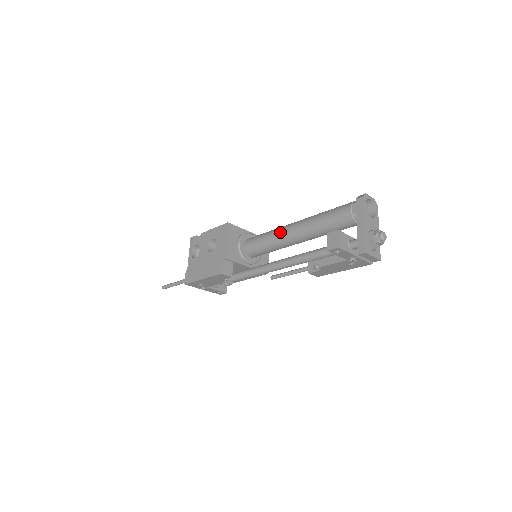
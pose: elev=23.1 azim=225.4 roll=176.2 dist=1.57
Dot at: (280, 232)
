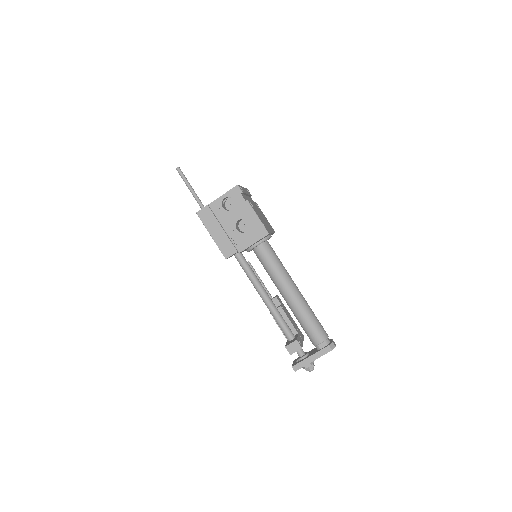
Dot at: (283, 283)
